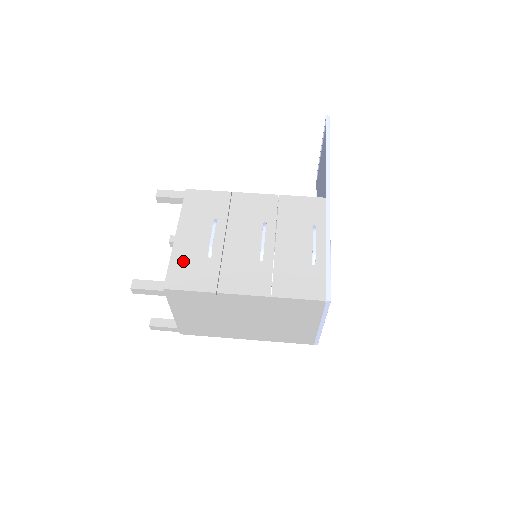
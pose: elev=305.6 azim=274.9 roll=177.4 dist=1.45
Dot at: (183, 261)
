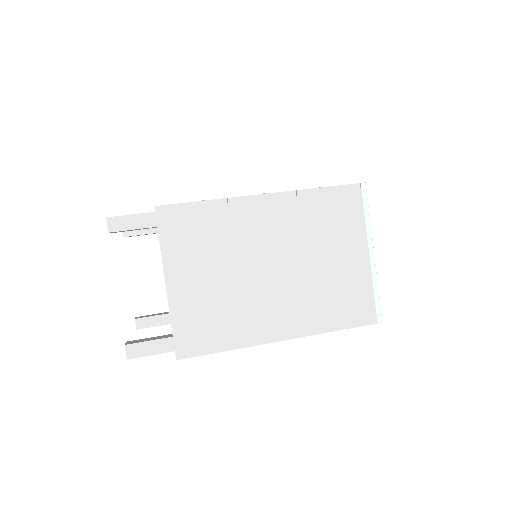
Dot at: occluded
